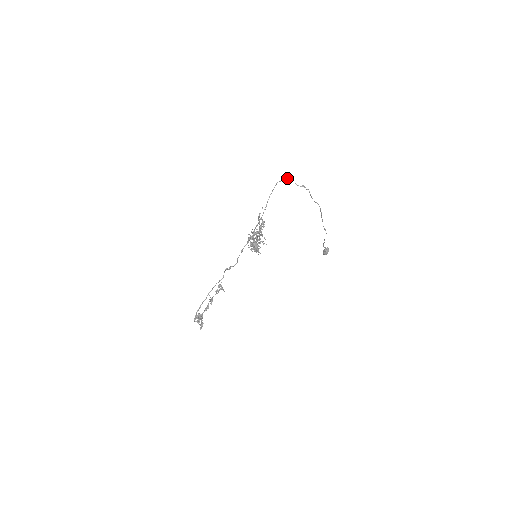
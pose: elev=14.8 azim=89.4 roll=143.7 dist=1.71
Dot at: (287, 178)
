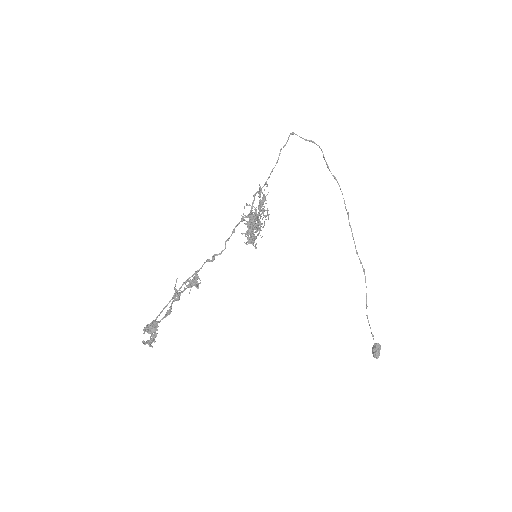
Dot at: (291, 133)
